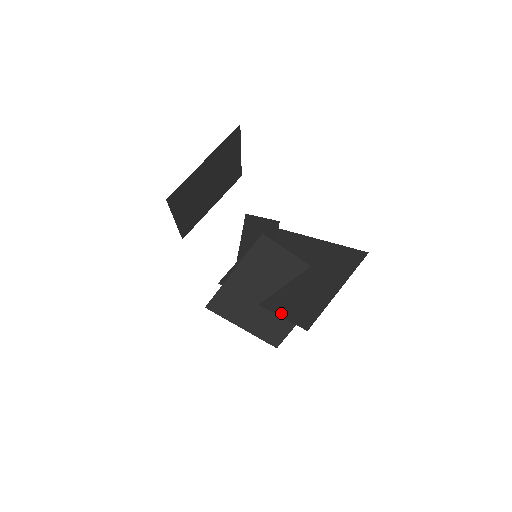
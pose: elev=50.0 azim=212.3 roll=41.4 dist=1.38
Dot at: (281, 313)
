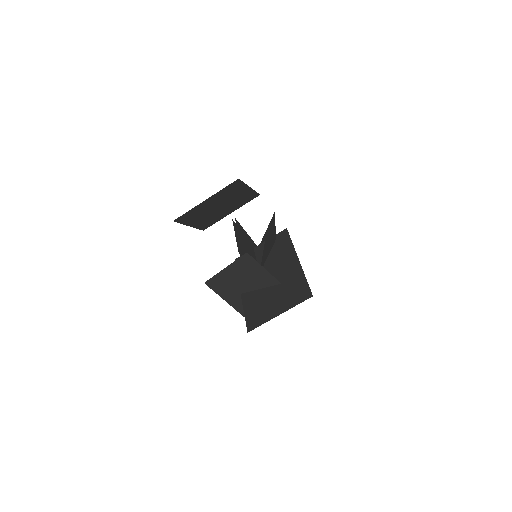
Dot at: (245, 309)
